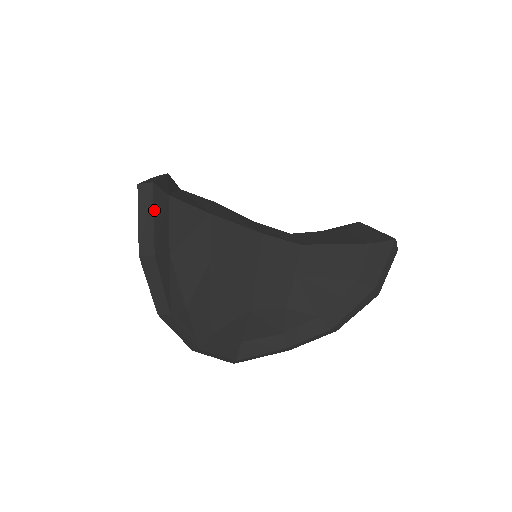
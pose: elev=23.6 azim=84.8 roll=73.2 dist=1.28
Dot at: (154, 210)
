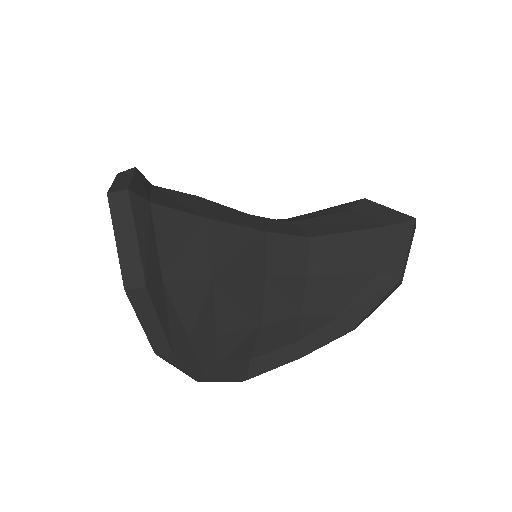
Dot at: (136, 226)
